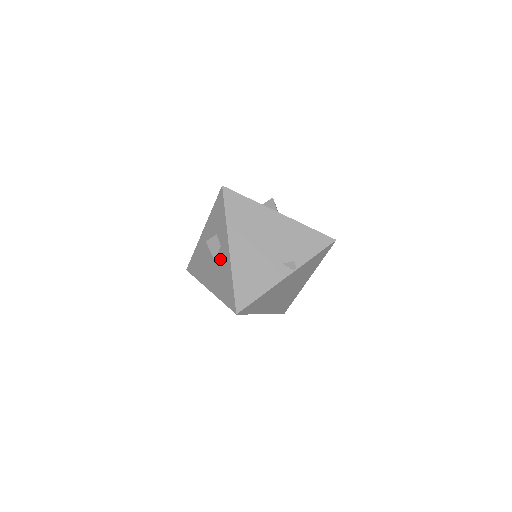
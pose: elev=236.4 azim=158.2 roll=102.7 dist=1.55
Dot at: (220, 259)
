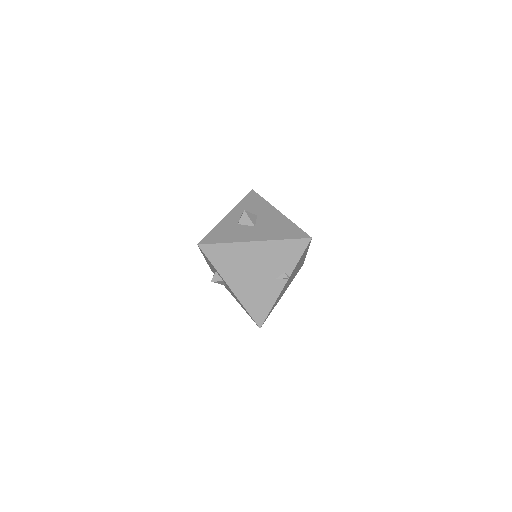
Dot at: occluded
